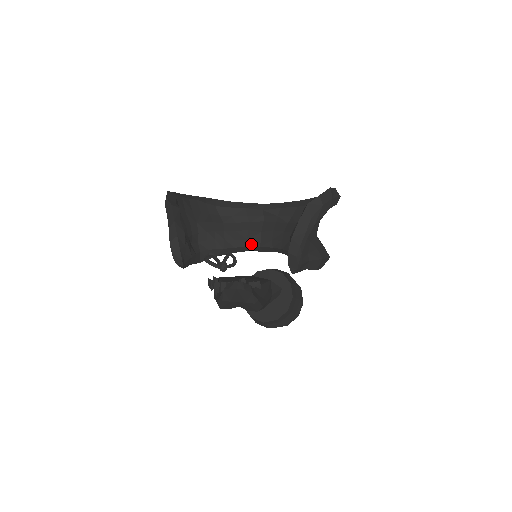
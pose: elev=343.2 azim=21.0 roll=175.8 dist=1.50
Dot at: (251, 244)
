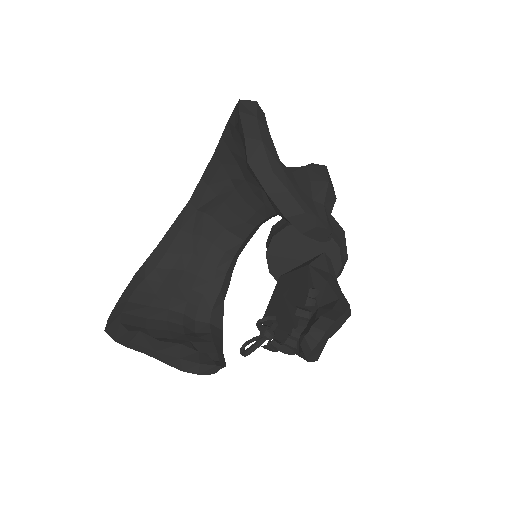
Dot at: (233, 250)
